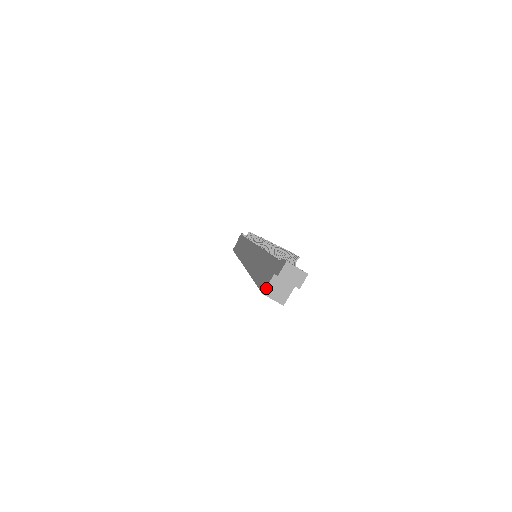
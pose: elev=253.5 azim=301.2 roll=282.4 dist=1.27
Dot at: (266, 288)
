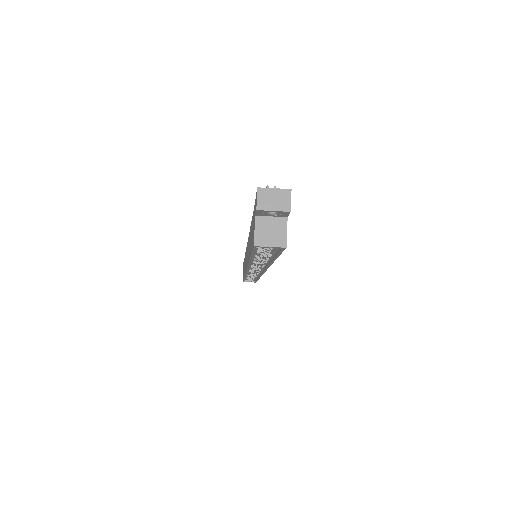
Dot at: (254, 237)
